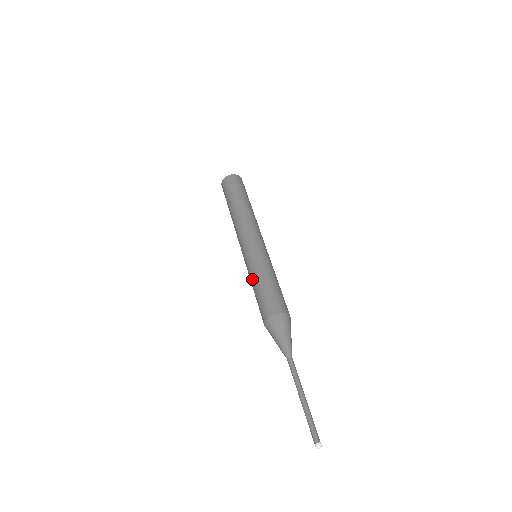
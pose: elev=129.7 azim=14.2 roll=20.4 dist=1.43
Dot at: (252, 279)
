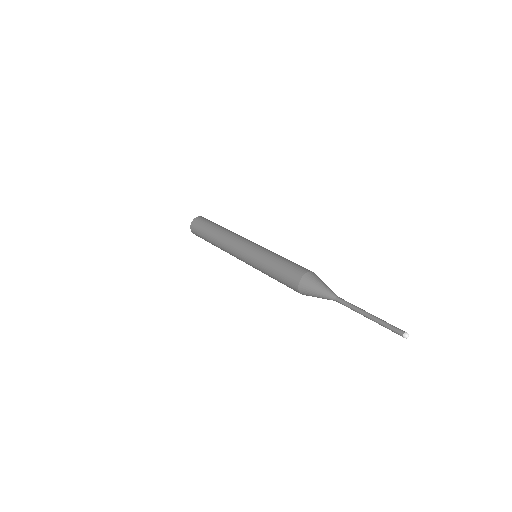
Dot at: (273, 256)
